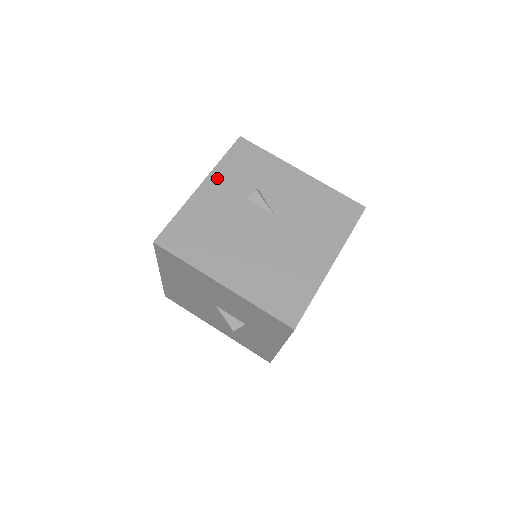
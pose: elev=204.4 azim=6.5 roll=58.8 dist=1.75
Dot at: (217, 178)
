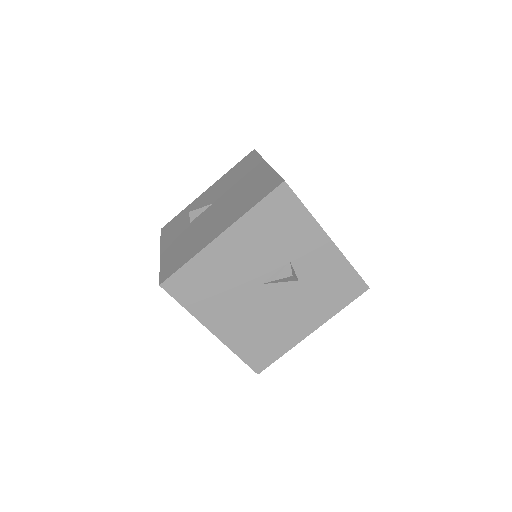
Dot at: (166, 242)
